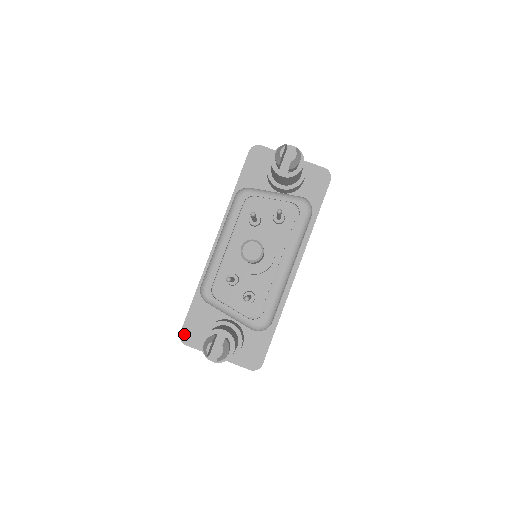
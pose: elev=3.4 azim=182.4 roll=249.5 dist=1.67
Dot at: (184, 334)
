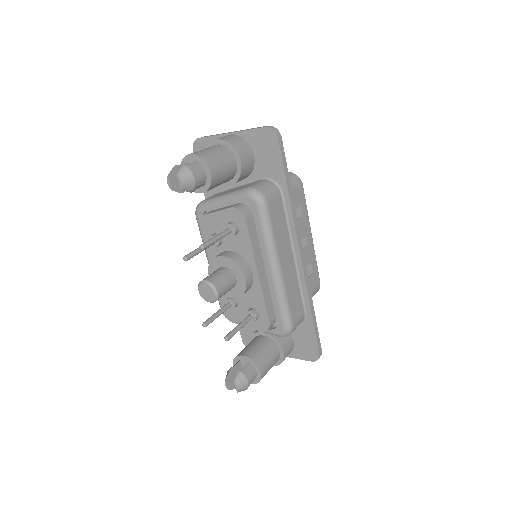
Dot at: (245, 342)
